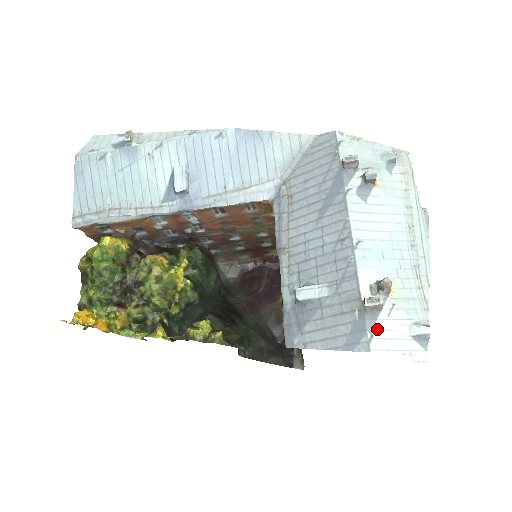
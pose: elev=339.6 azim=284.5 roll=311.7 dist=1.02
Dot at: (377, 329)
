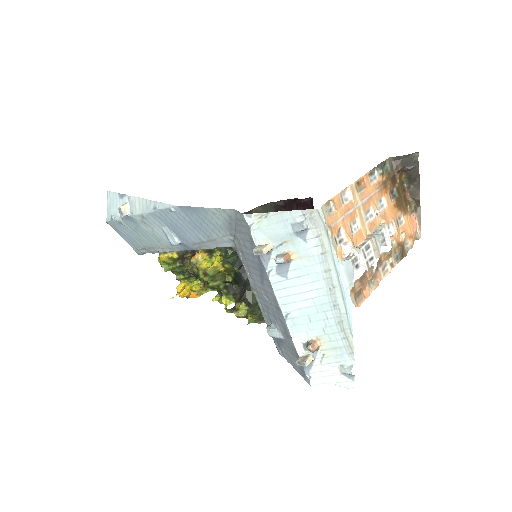
Dot at: (313, 372)
